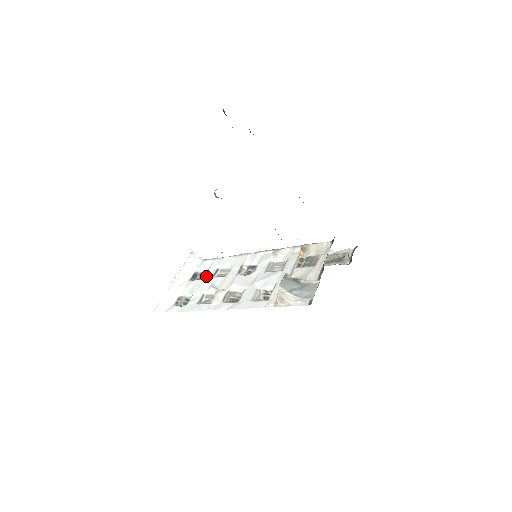
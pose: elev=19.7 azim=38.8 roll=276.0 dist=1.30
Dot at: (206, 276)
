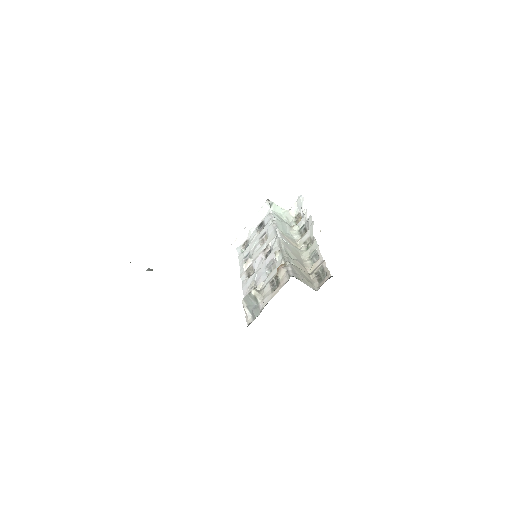
Dot at: (260, 233)
